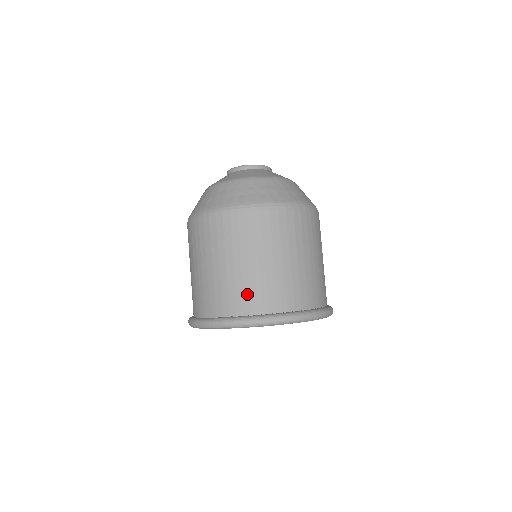
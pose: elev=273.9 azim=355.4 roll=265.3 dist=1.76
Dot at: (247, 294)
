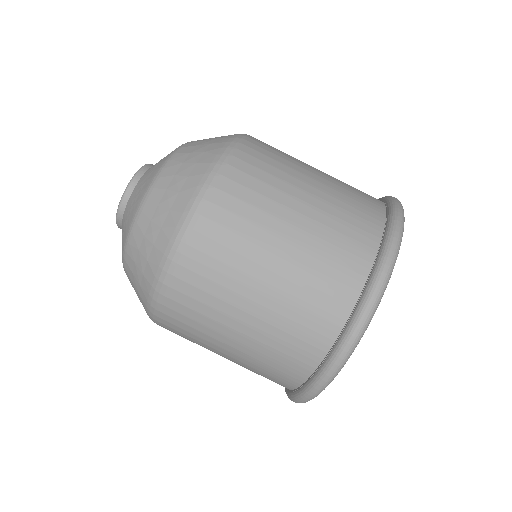
Dot at: (298, 334)
